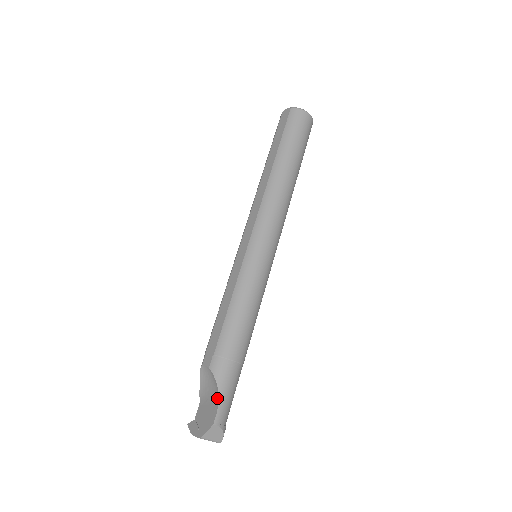
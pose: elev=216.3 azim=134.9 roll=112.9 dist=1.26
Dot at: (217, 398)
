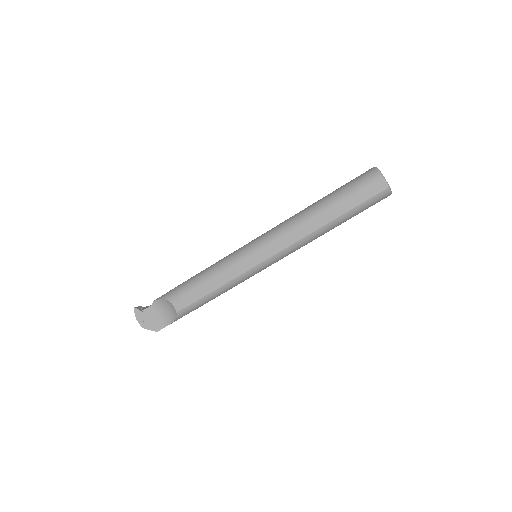
Dot at: (169, 323)
